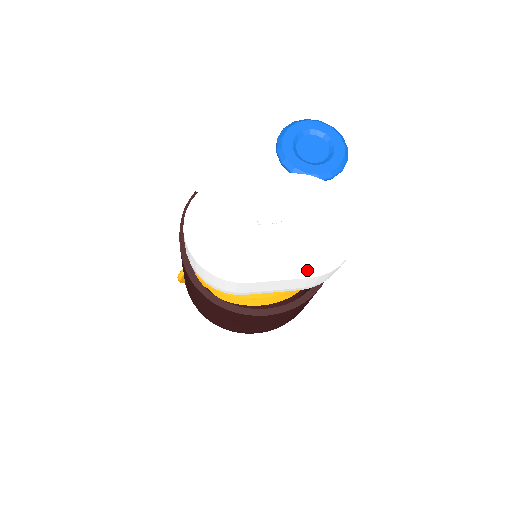
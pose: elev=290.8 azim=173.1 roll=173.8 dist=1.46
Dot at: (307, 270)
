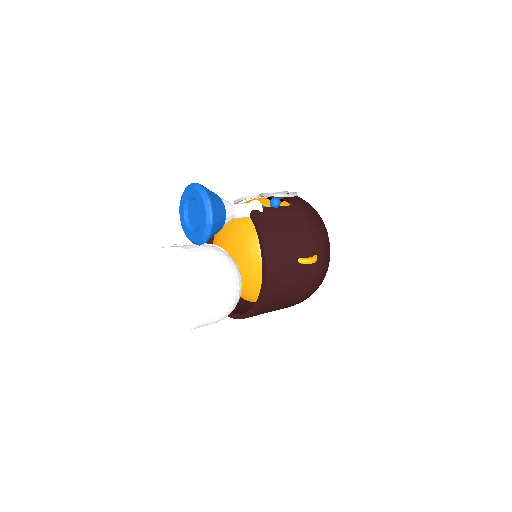
Dot at: (185, 324)
